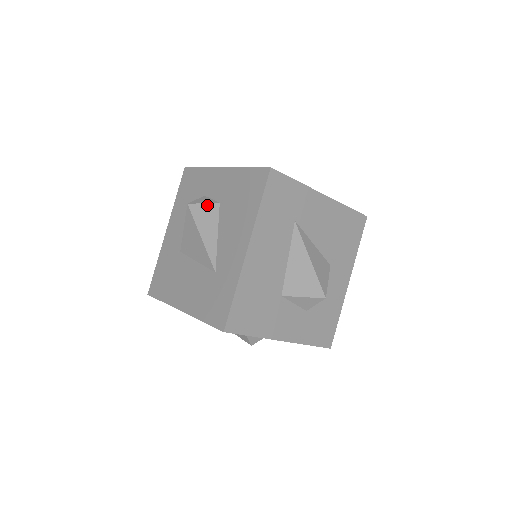
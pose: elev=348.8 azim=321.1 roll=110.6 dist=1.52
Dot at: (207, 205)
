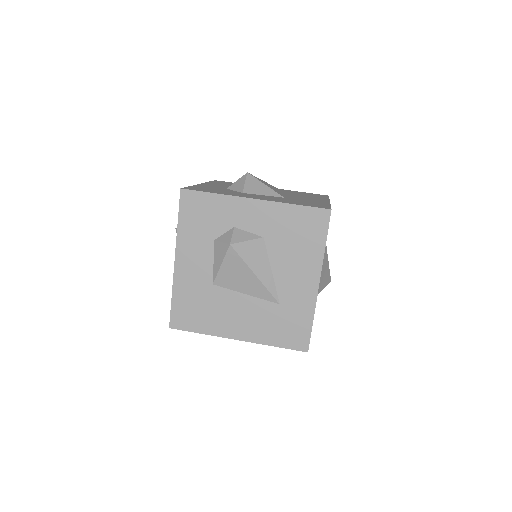
Dot at: (252, 242)
